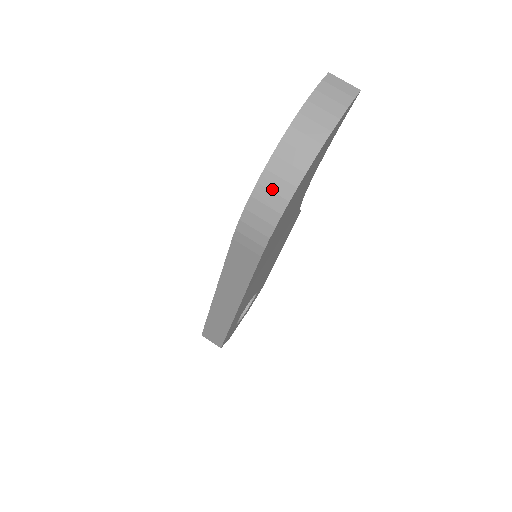
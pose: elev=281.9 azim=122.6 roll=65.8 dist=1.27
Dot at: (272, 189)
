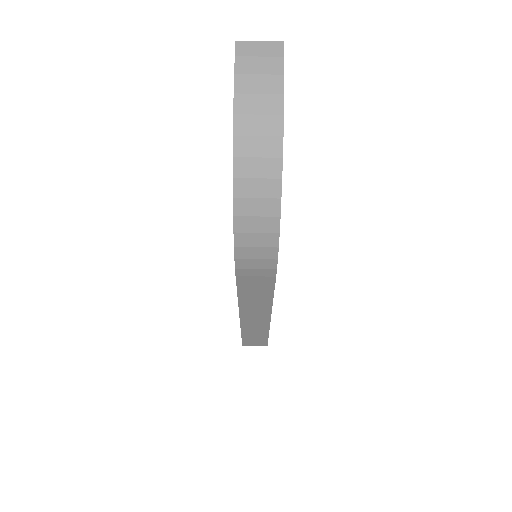
Dot at: (254, 214)
